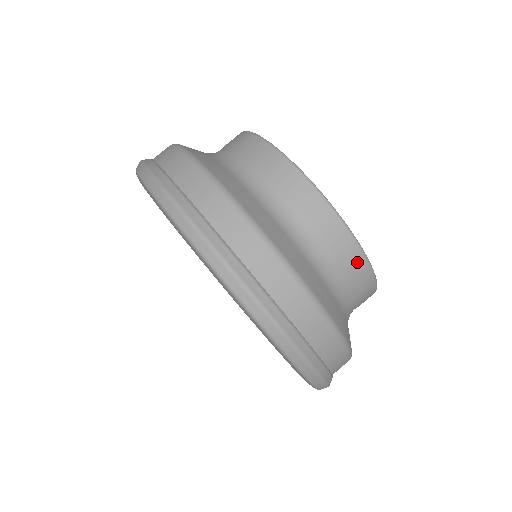
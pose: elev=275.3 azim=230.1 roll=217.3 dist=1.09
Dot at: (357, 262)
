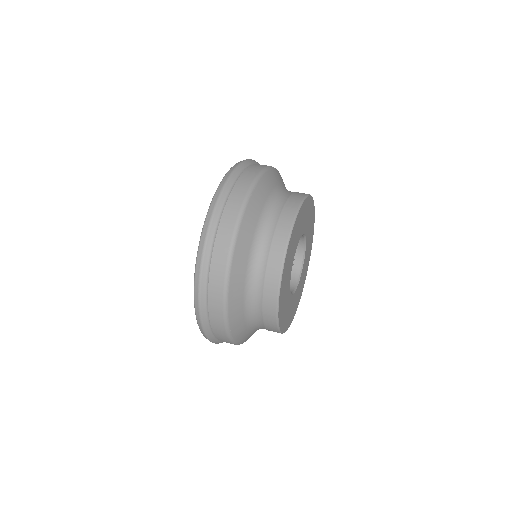
Dot at: (288, 218)
